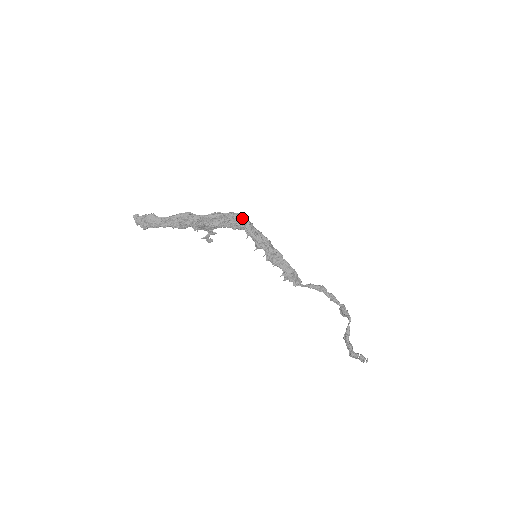
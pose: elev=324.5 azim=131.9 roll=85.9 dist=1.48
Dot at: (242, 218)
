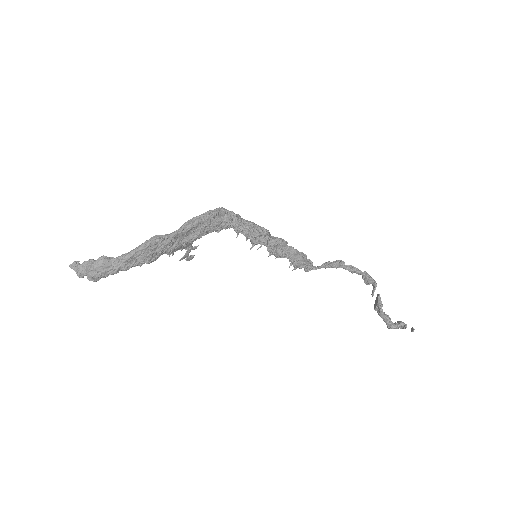
Dot at: (225, 213)
